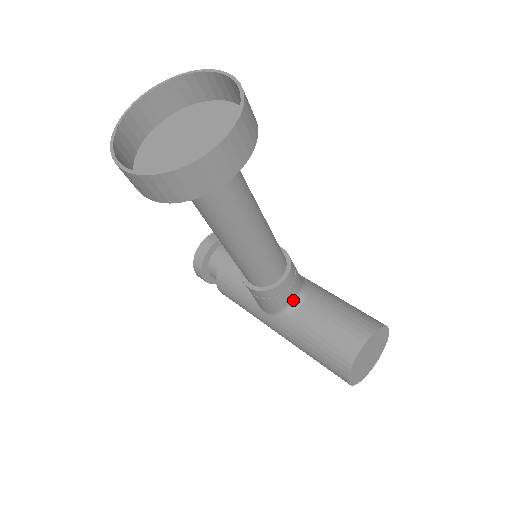
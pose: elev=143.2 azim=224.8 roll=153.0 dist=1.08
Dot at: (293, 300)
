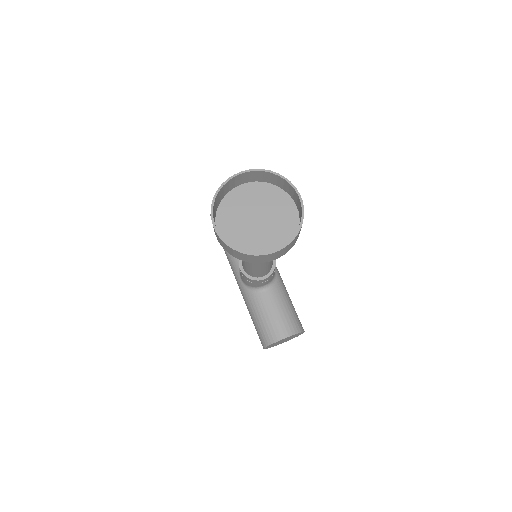
Dot at: (262, 286)
